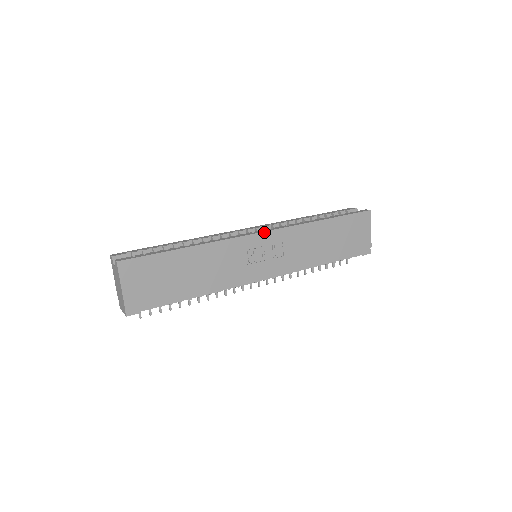
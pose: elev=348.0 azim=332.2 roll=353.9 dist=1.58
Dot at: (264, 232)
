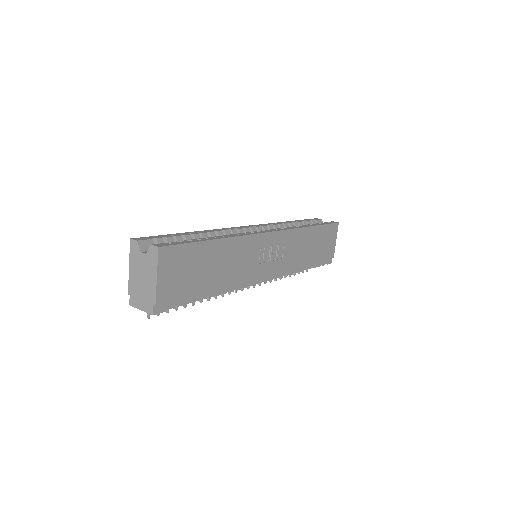
Dot at: (274, 232)
